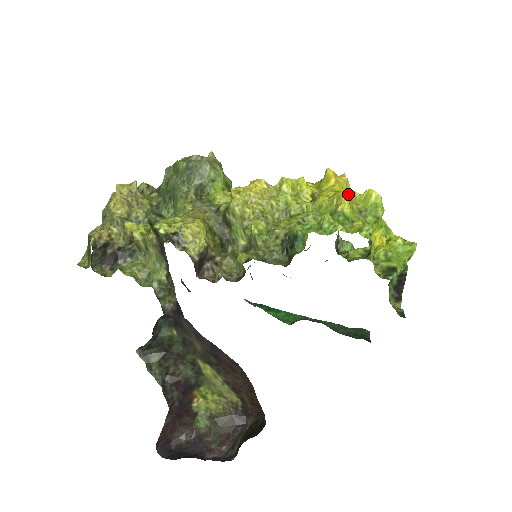
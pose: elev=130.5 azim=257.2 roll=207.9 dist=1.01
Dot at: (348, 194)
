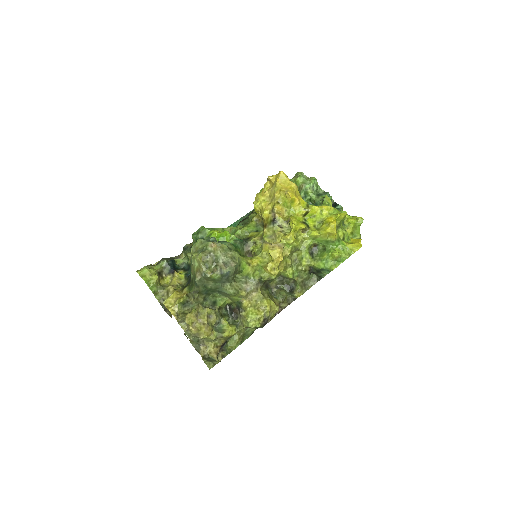
Dot at: occluded
